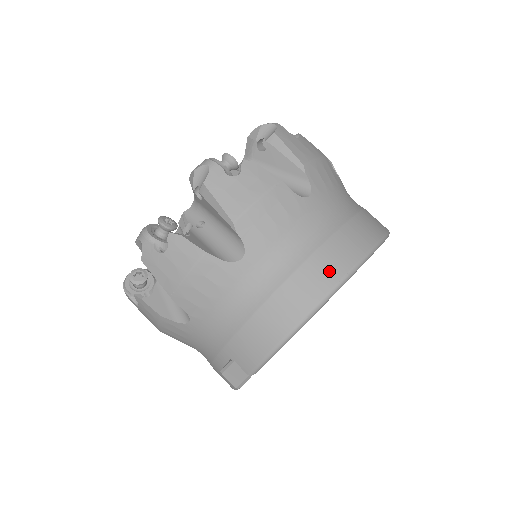
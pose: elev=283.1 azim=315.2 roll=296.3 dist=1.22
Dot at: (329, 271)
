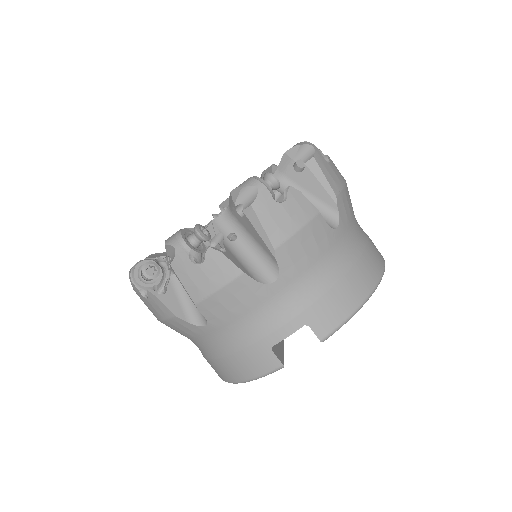
Dot at: (378, 257)
